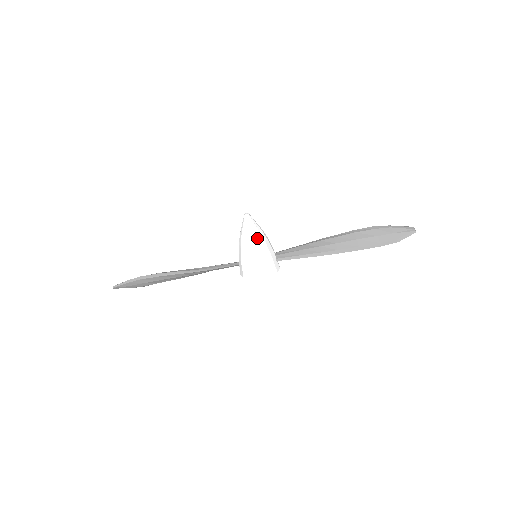
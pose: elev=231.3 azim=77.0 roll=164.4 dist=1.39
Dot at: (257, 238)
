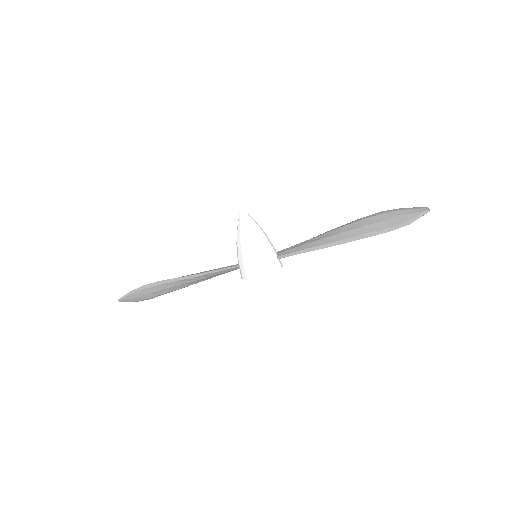
Dot at: (252, 233)
